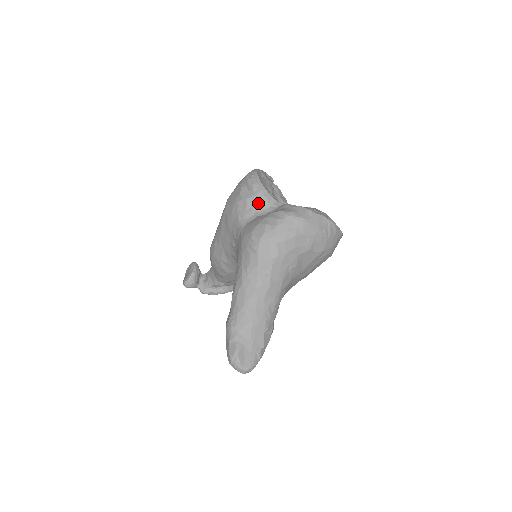
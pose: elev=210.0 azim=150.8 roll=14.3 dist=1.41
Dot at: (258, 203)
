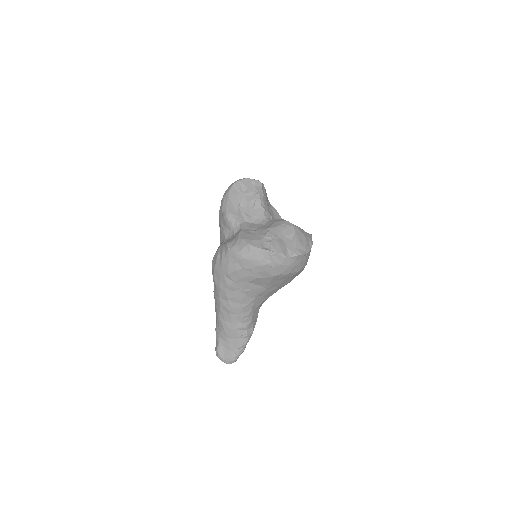
Dot at: (226, 225)
